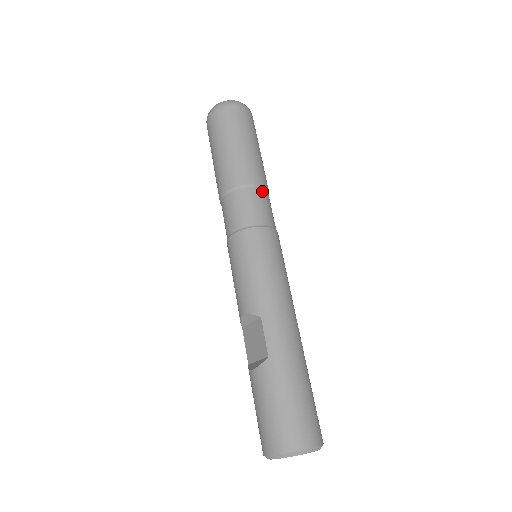
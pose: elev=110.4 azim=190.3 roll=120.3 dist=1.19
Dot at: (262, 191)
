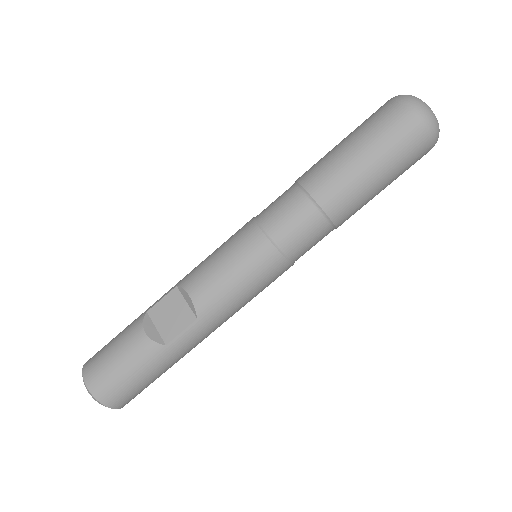
Dot at: occluded
